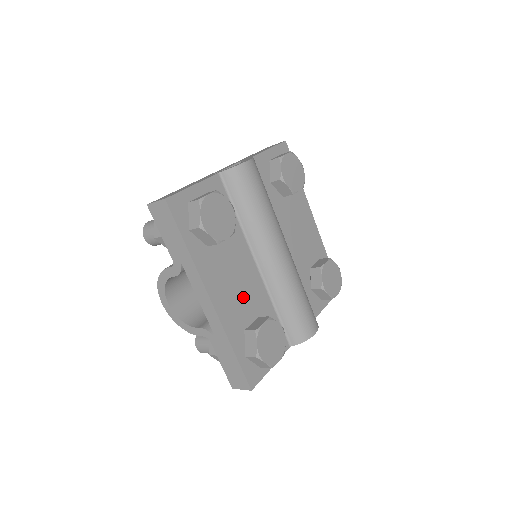
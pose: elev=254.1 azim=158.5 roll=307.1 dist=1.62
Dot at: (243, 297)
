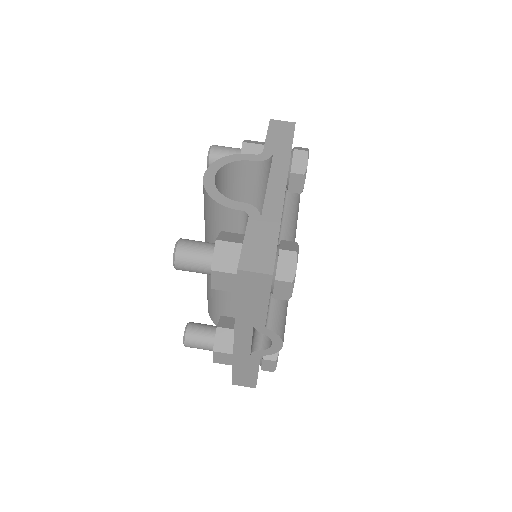
Dot at: occluded
